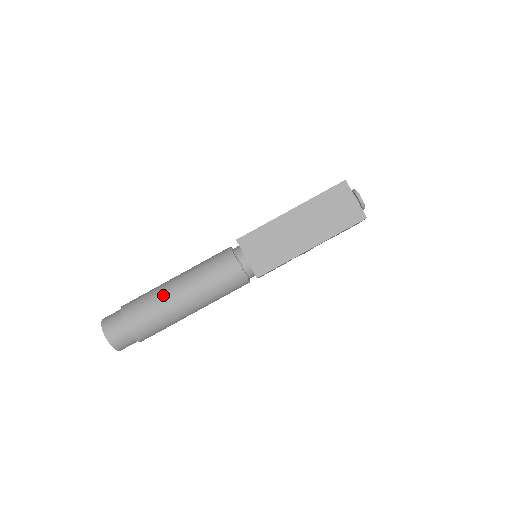
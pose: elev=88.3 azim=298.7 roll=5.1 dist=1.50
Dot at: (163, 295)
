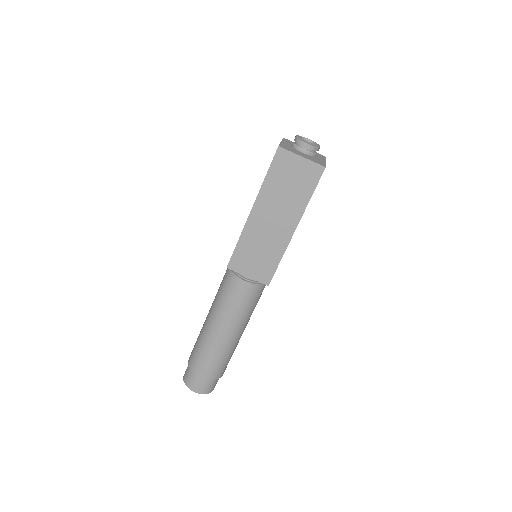
Dot at: (209, 341)
